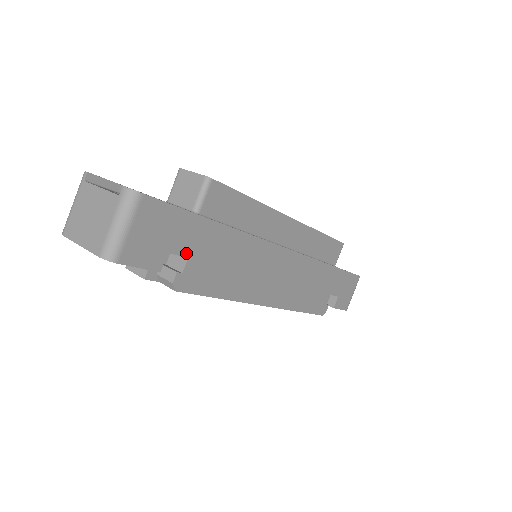
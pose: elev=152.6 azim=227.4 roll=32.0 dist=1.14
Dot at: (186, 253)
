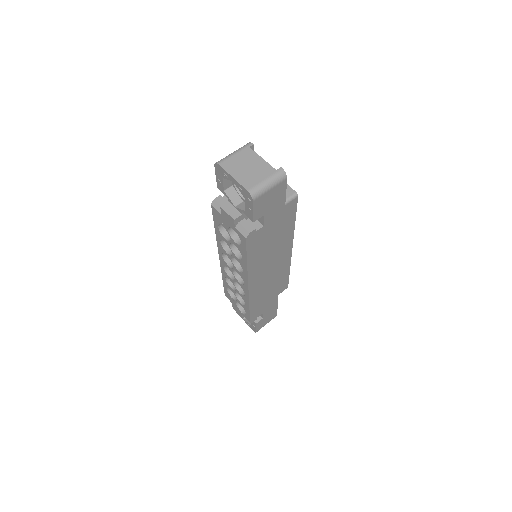
Dot at: (266, 223)
